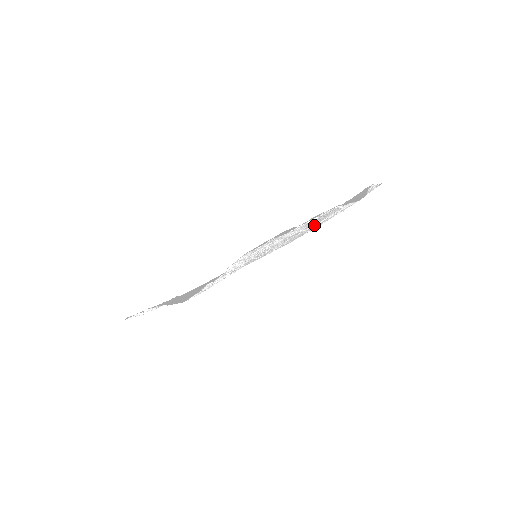
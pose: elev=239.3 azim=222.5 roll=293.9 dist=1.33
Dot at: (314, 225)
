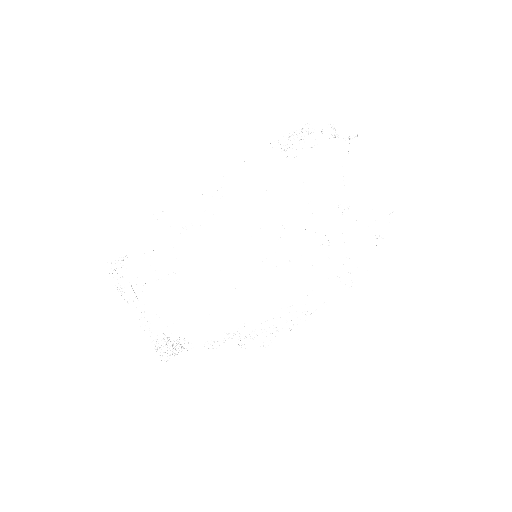
Dot at: (314, 184)
